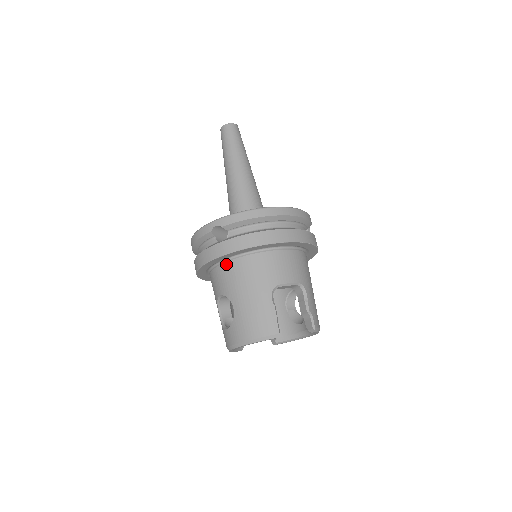
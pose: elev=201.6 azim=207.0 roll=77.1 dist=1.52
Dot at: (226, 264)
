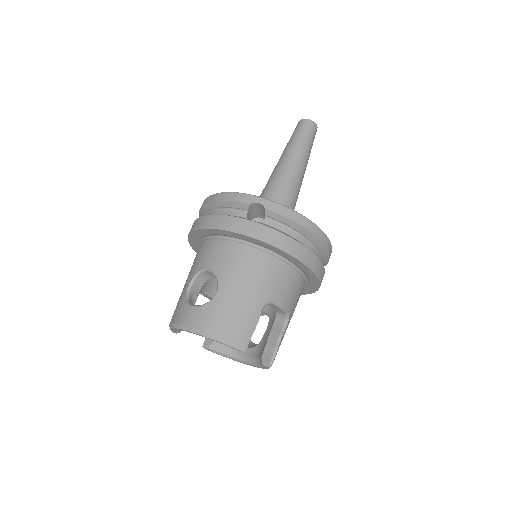
Dot at: (239, 245)
